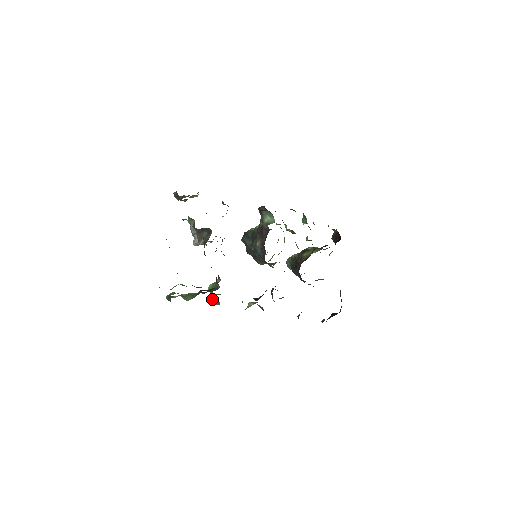
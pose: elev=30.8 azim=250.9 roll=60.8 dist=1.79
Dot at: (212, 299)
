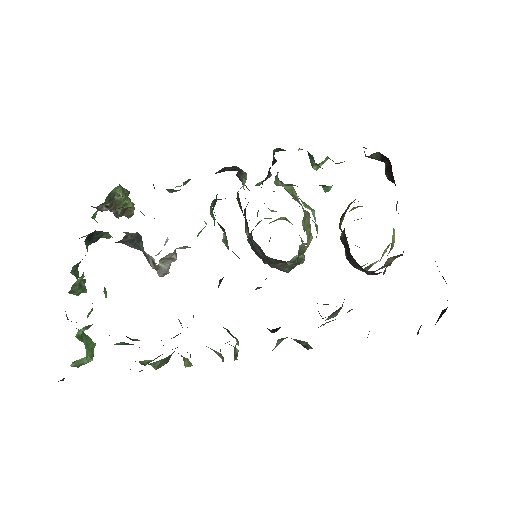
Dot at: occluded
